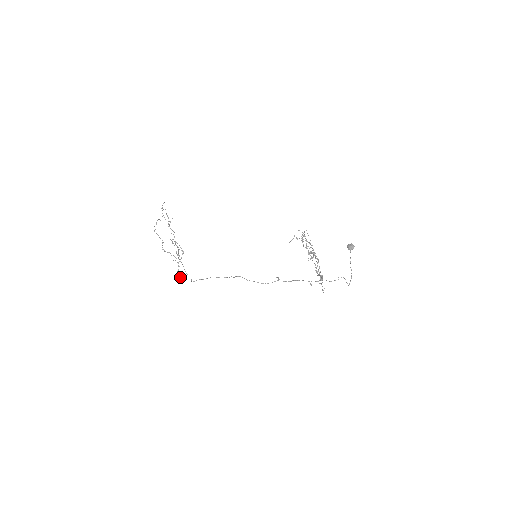
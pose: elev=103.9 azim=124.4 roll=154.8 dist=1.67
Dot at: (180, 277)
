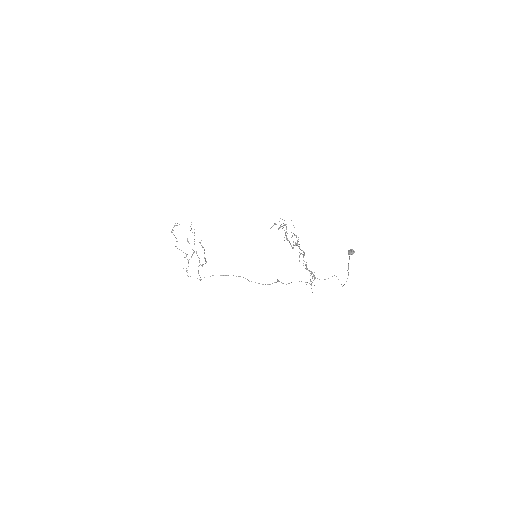
Dot at: occluded
